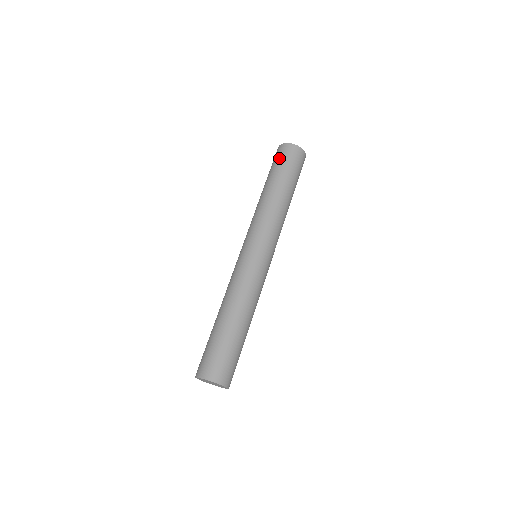
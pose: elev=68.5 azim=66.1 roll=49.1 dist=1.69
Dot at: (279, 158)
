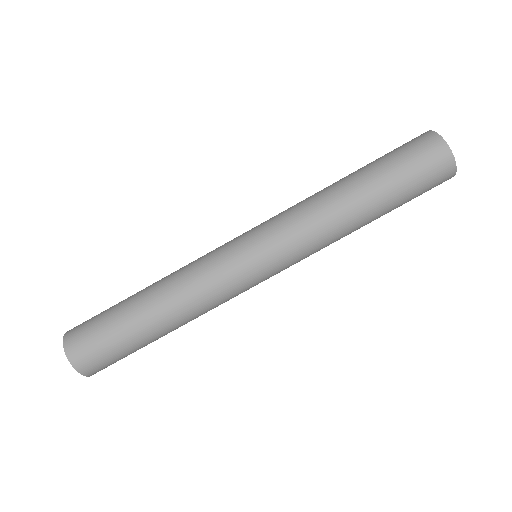
Dot at: occluded
